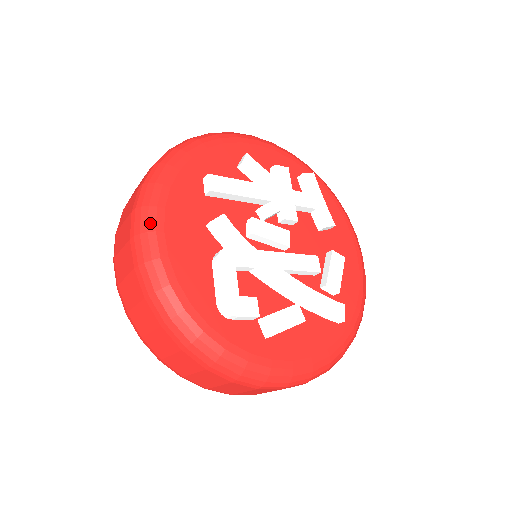
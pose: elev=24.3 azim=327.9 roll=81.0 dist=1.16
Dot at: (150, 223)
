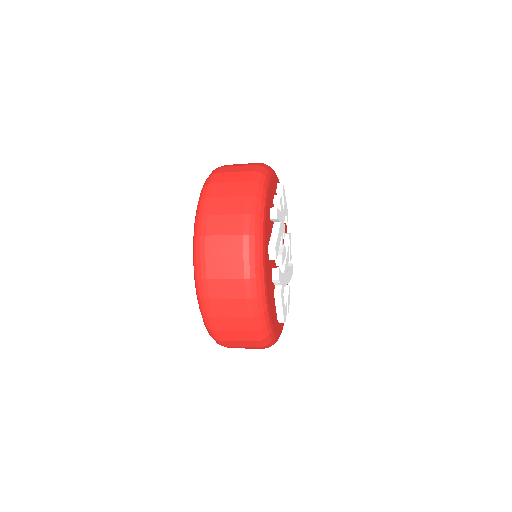
Dot at: (264, 306)
